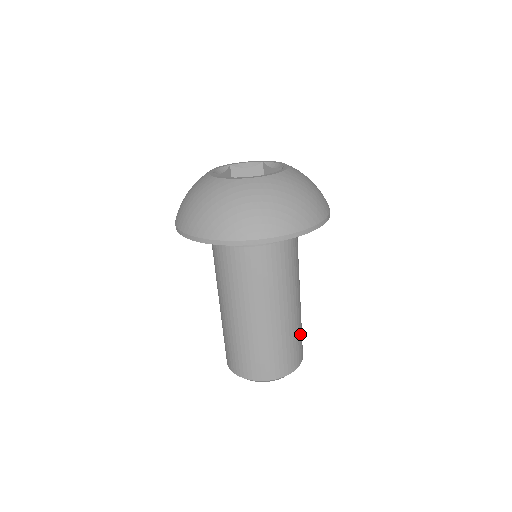
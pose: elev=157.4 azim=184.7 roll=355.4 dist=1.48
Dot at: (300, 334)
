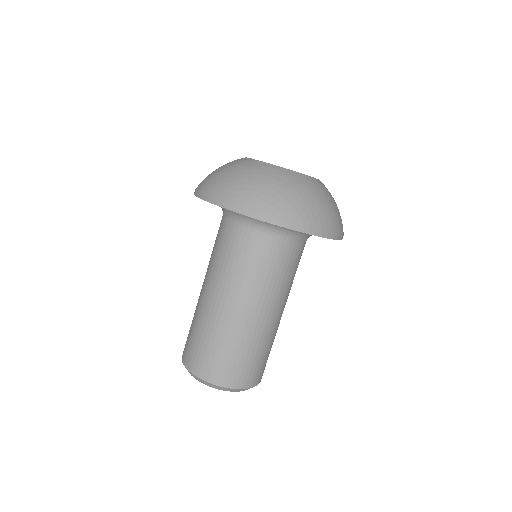
Dot at: (263, 355)
